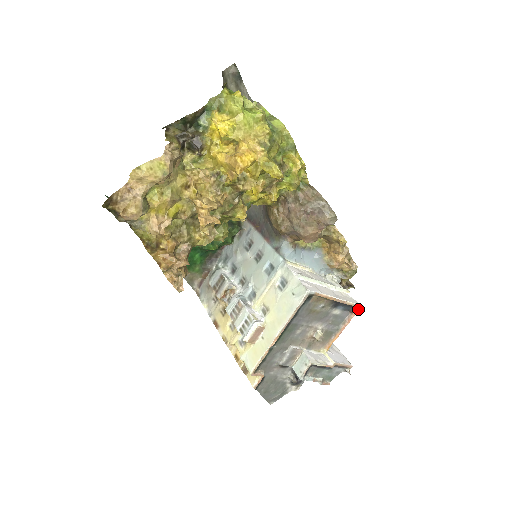
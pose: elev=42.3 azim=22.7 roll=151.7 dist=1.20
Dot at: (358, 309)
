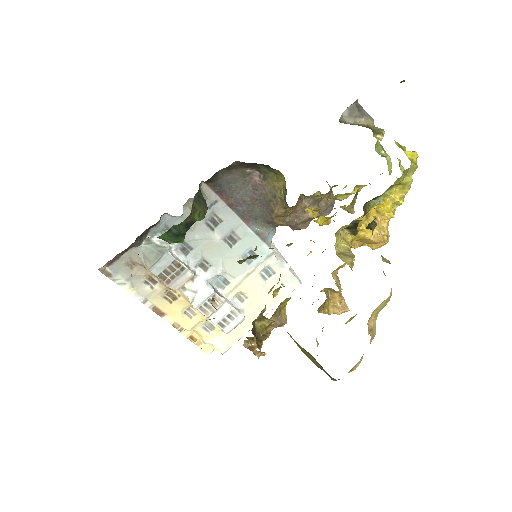
Dot at: occluded
